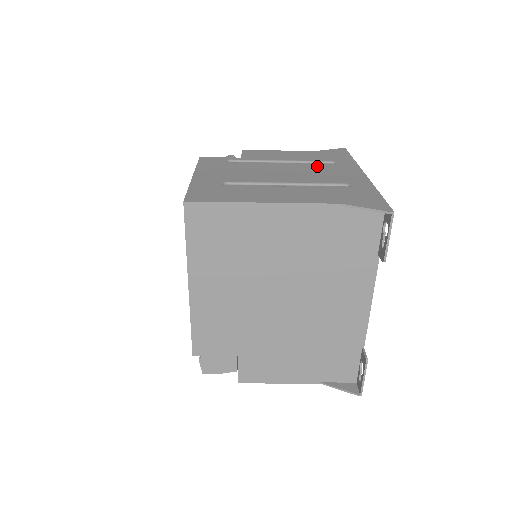
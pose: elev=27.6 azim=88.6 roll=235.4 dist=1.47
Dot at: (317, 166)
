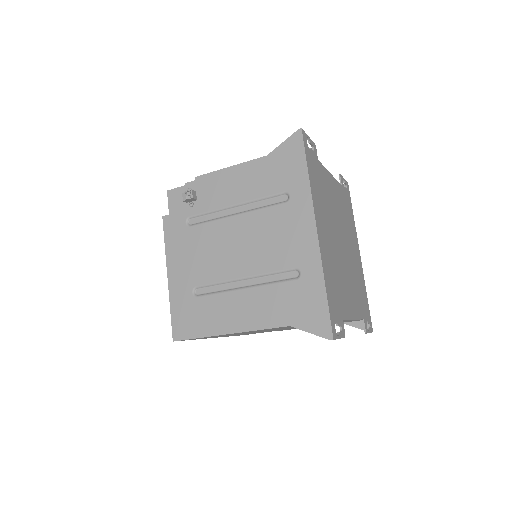
Dot at: (269, 217)
